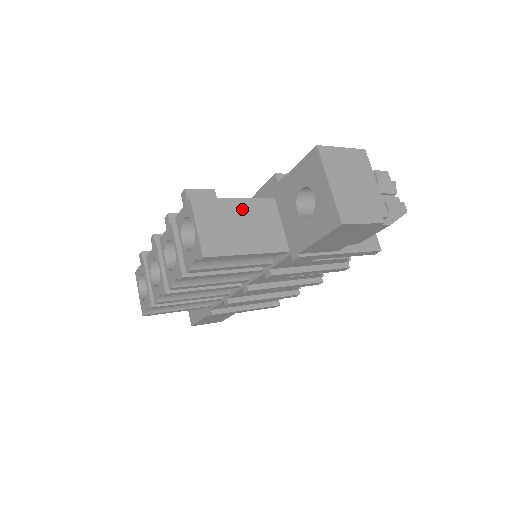
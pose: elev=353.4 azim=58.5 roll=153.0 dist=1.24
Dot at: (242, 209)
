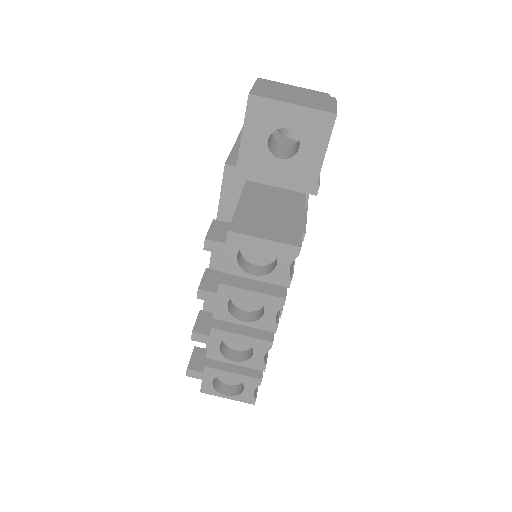
Dot at: (252, 203)
